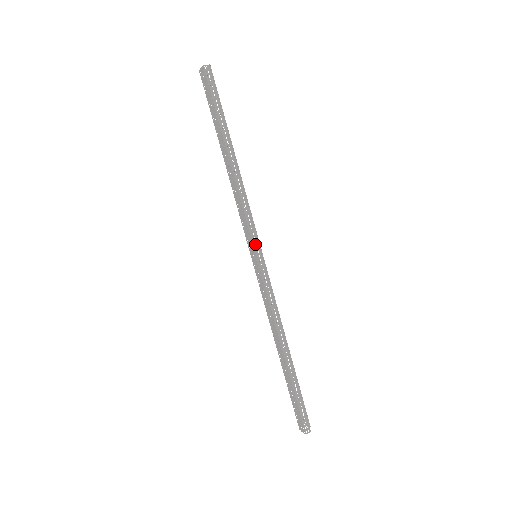
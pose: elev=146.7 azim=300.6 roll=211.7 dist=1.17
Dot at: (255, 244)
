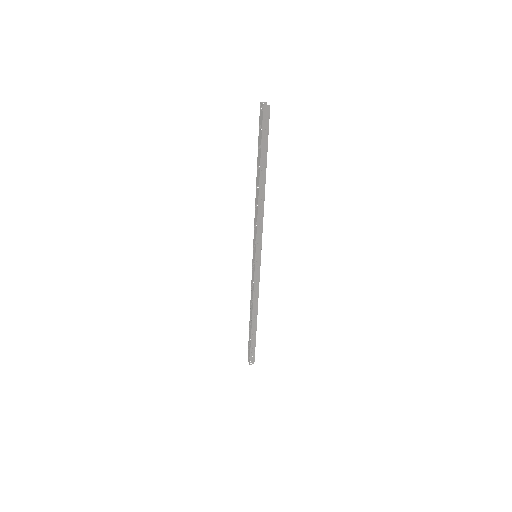
Dot at: (257, 251)
